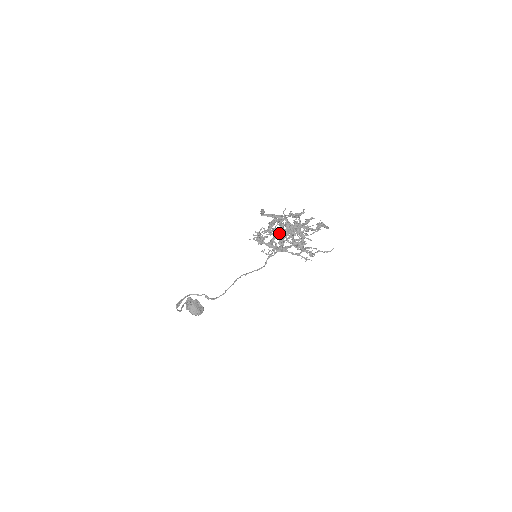
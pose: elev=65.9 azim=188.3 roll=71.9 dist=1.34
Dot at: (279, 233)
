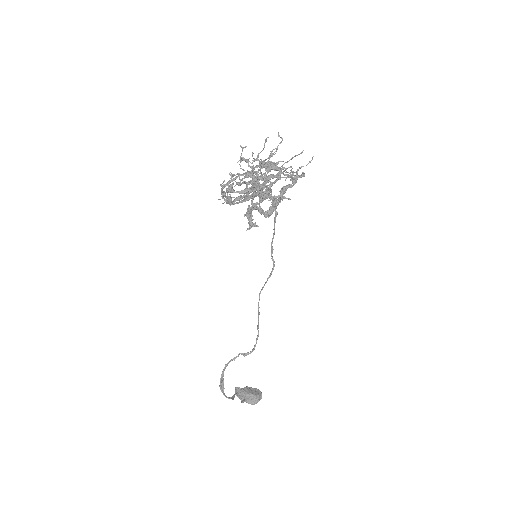
Dot at: (244, 173)
